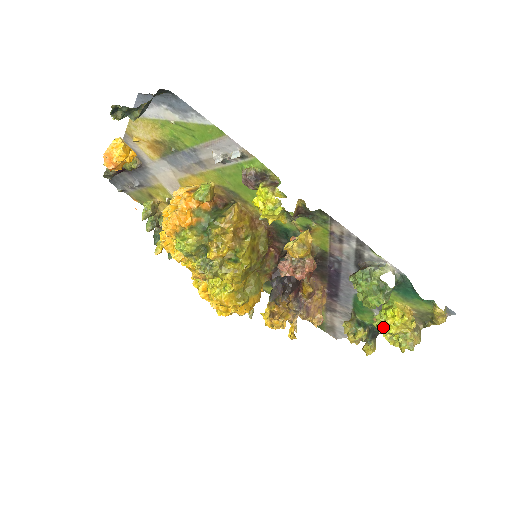
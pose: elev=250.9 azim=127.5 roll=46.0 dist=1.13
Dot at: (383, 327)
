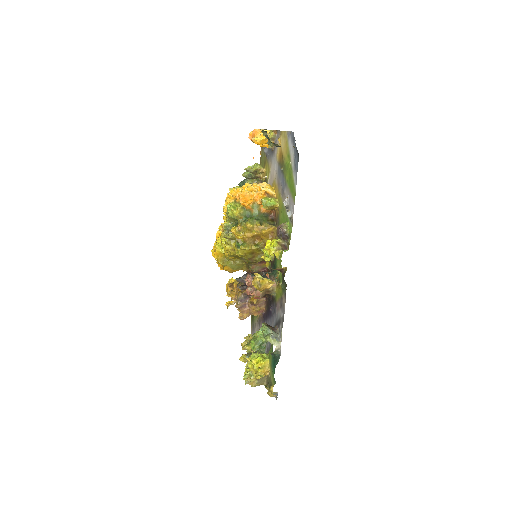
Dot at: (251, 359)
